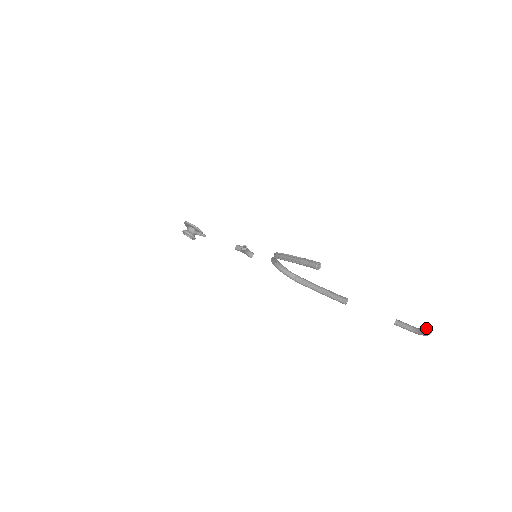
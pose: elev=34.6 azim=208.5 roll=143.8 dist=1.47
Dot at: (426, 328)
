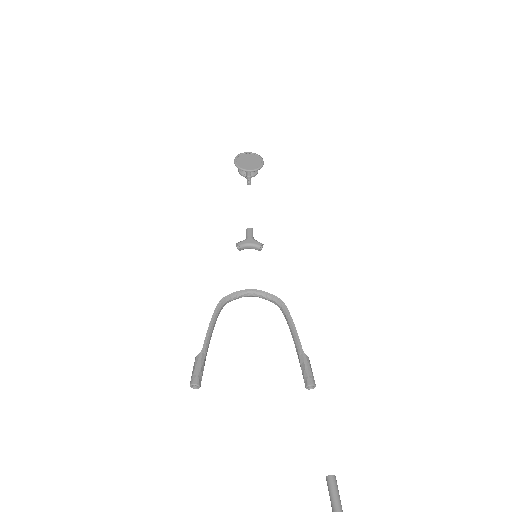
Dot at: out of frame
